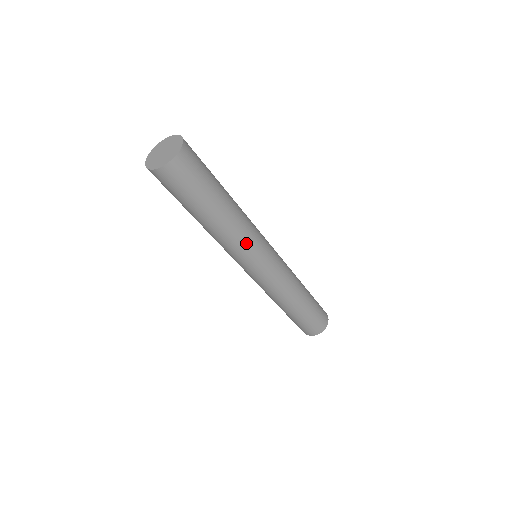
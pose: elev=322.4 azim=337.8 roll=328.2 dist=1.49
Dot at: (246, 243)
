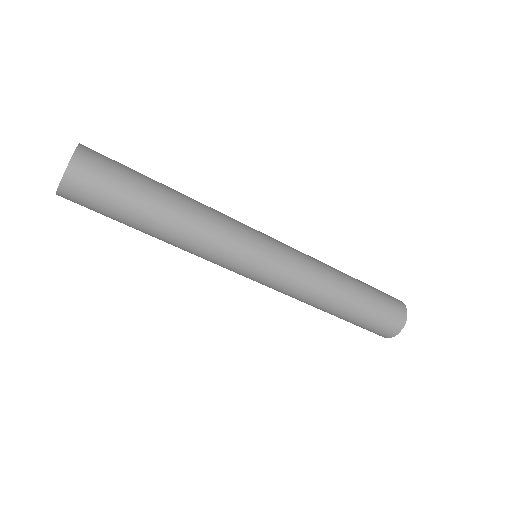
Dot at: (212, 255)
